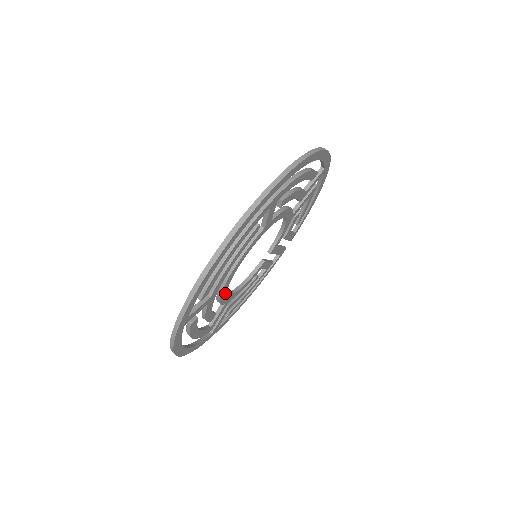
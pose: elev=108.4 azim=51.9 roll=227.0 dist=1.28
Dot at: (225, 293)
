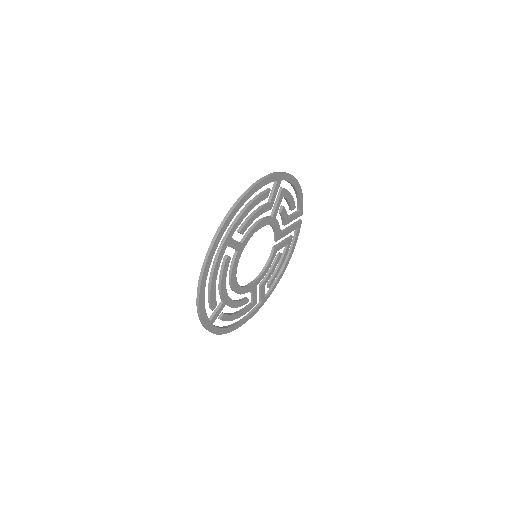
Dot at: (242, 289)
